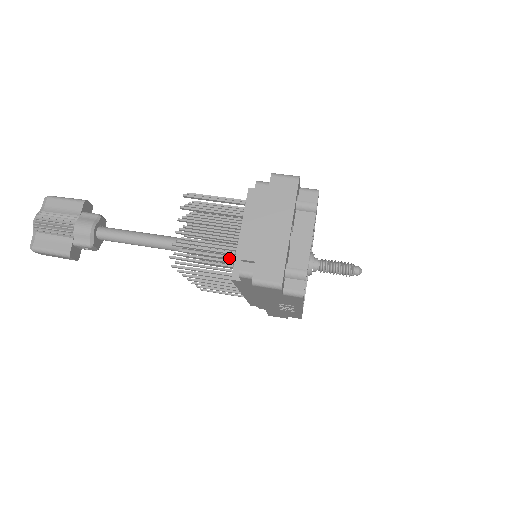
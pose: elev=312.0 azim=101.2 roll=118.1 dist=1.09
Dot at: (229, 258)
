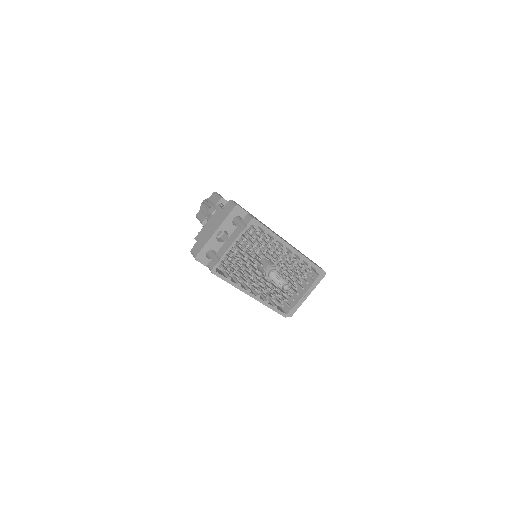
Dot at: occluded
